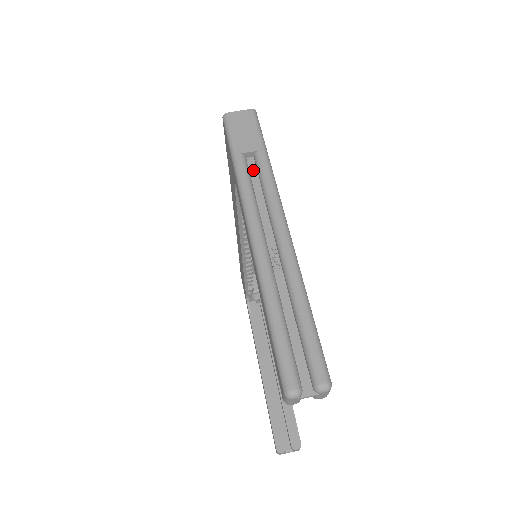
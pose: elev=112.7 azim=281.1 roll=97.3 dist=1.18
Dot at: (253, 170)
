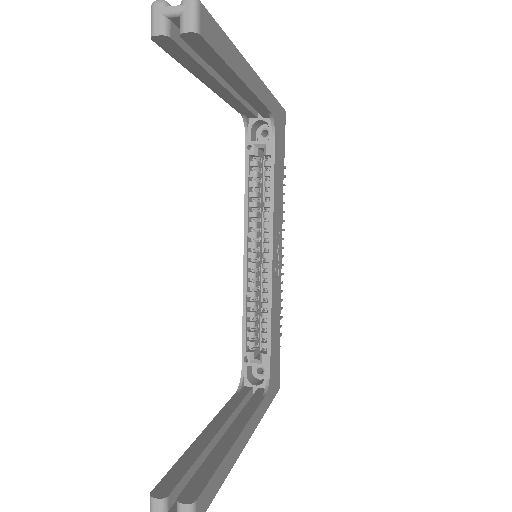
Dot at: occluded
